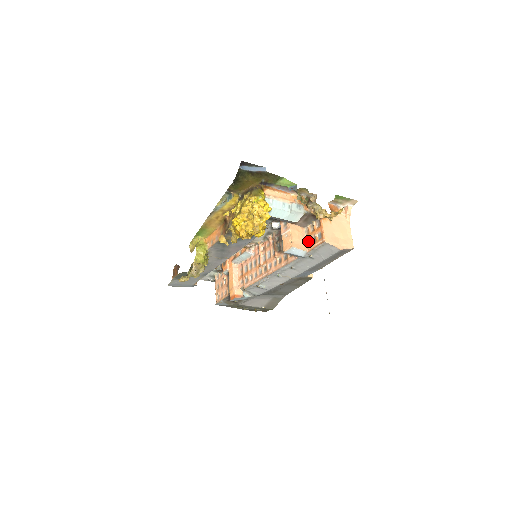
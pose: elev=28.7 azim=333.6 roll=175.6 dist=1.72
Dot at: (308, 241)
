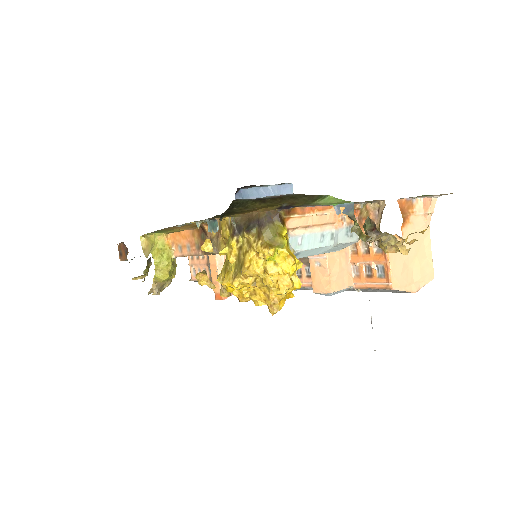
Dot at: (355, 267)
